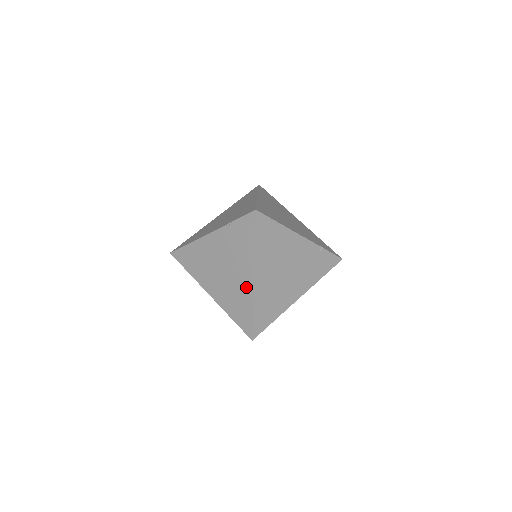
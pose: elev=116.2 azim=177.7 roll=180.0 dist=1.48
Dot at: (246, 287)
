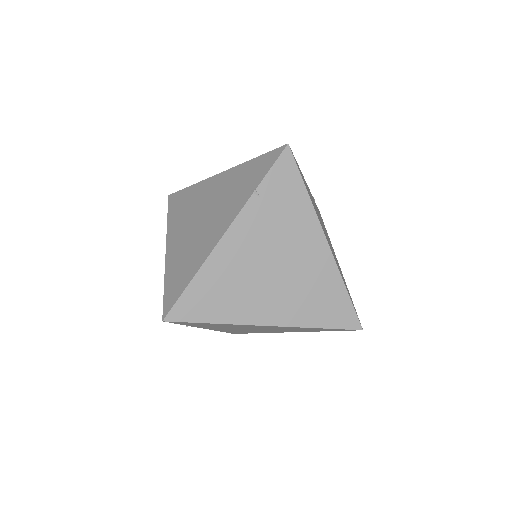
Dot at: (321, 263)
